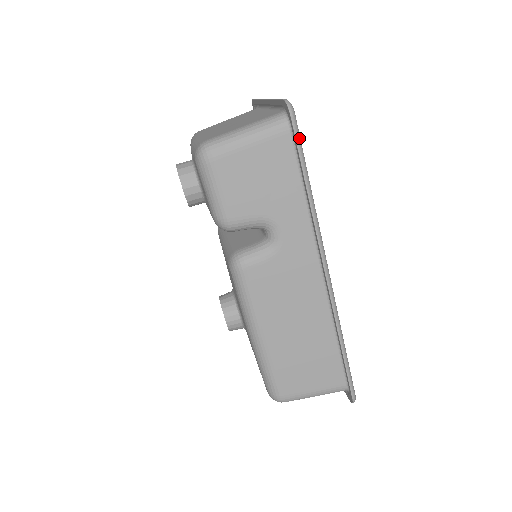
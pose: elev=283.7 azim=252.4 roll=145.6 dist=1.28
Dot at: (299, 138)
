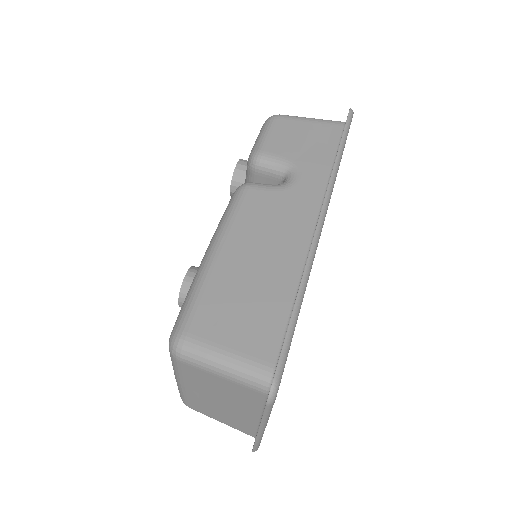
Dot at: (349, 124)
